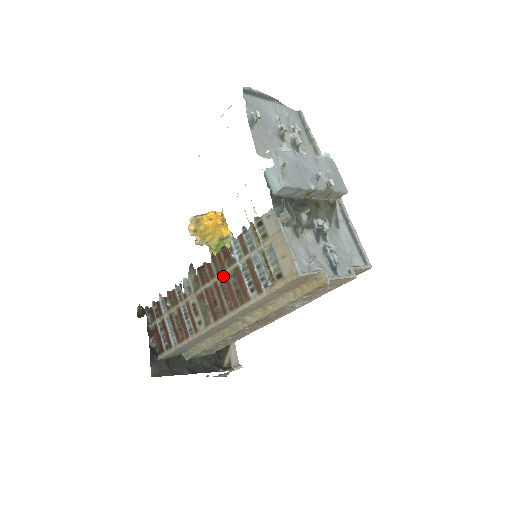
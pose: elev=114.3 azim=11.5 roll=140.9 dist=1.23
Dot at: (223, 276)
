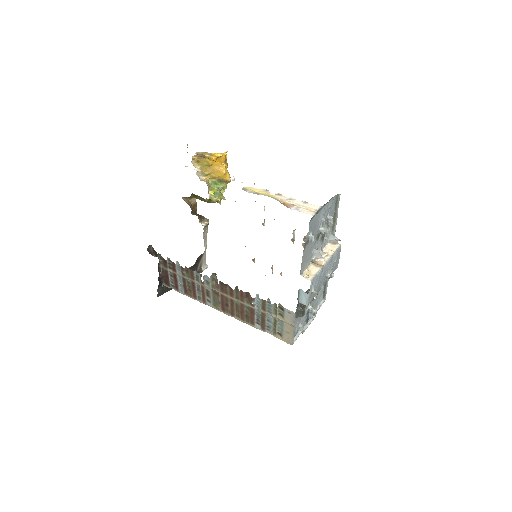
Dot at: (240, 303)
